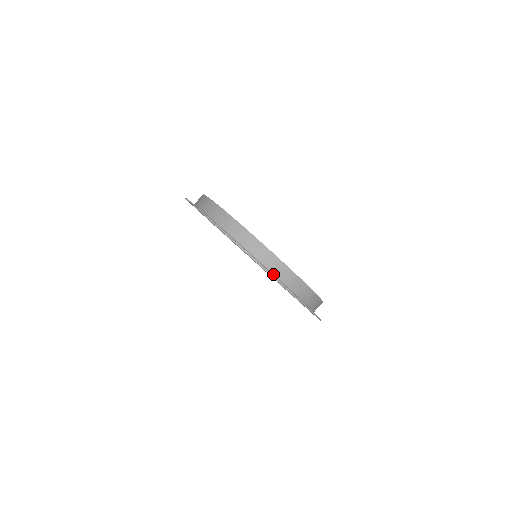
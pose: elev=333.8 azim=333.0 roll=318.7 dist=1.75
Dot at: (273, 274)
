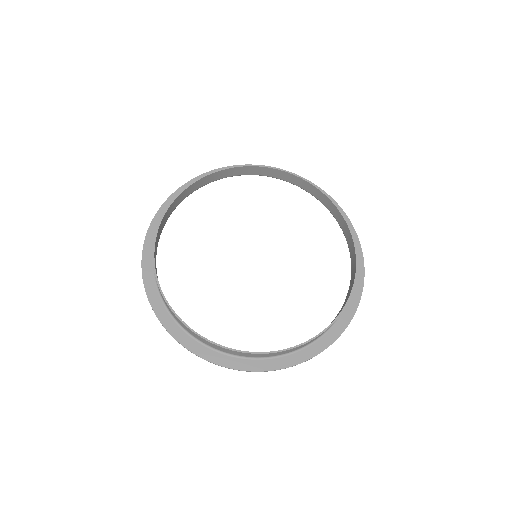
Dot at: (309, 344)
